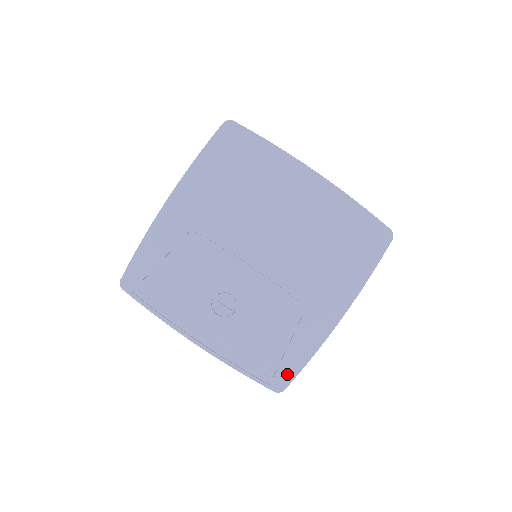
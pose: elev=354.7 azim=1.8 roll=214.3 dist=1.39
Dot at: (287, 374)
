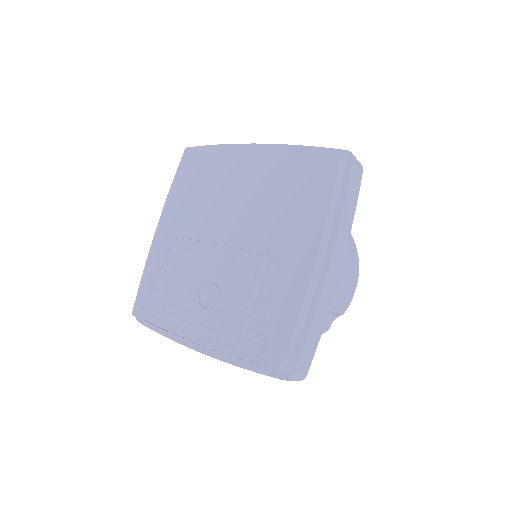
Dot at: (282, 347)
